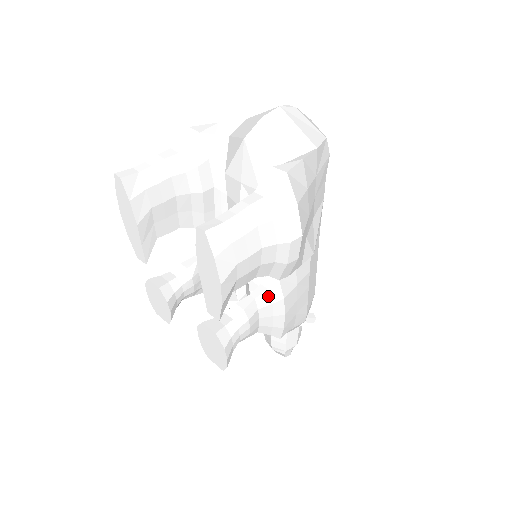
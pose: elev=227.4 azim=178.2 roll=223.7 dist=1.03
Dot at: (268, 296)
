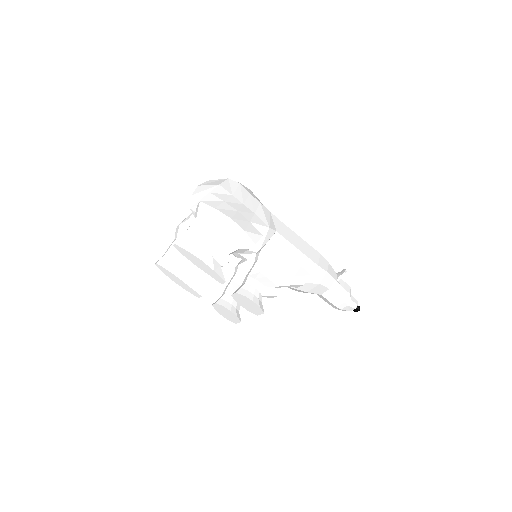
Dot at: (261, 263)
